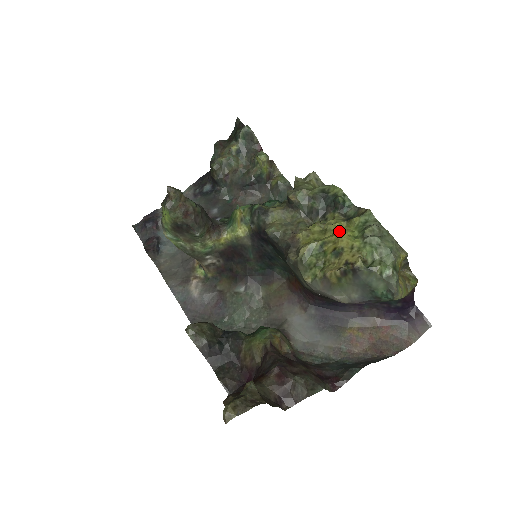
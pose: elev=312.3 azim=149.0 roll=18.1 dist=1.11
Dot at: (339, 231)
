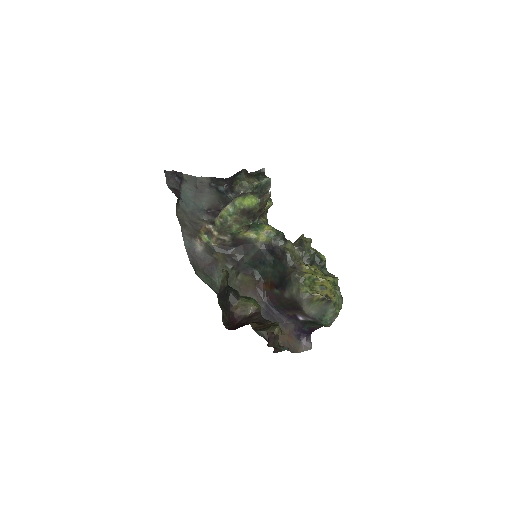
Dot at: (325, 278)
